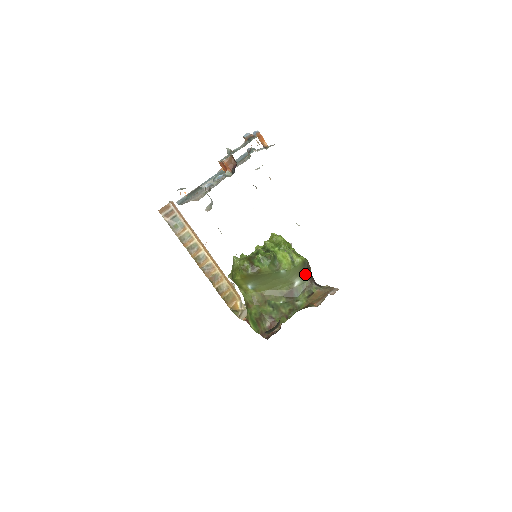
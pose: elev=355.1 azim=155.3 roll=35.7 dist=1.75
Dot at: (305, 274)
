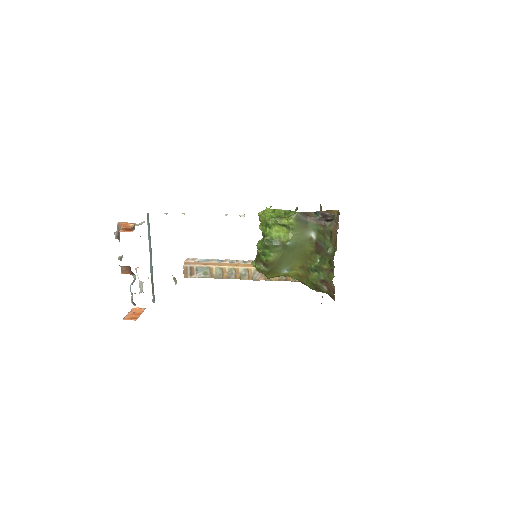
Dot at: (310, 223)
